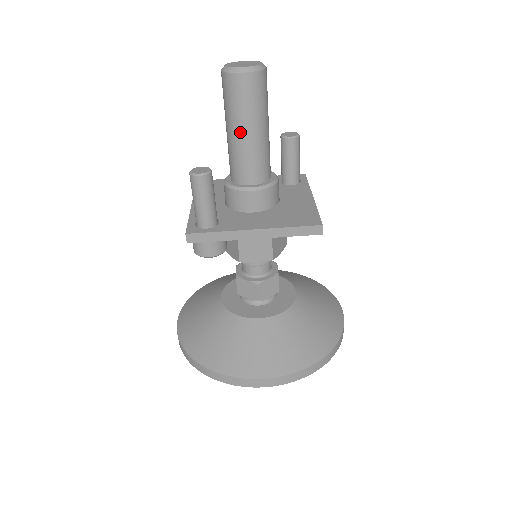
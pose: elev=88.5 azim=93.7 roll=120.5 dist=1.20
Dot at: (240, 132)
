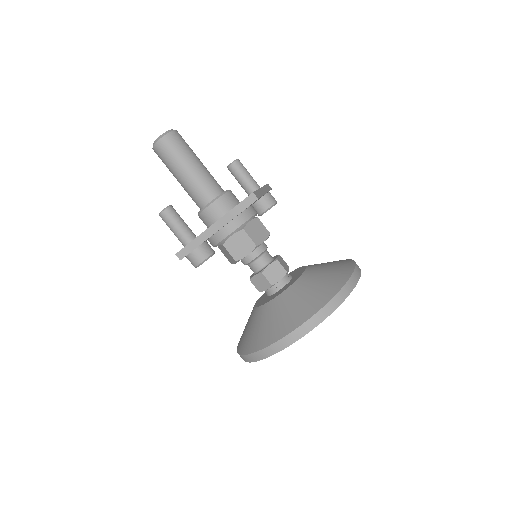
Dot at: (180, 175)
